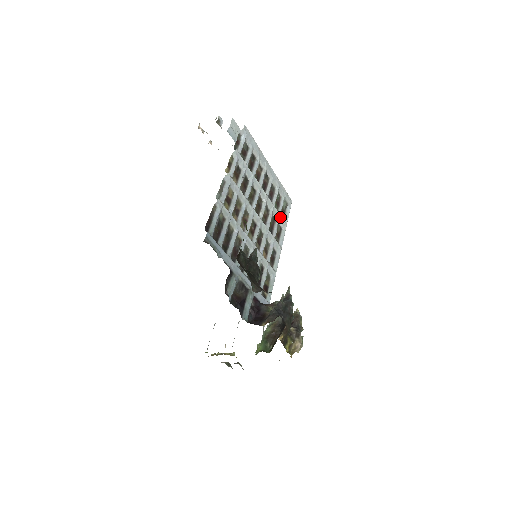
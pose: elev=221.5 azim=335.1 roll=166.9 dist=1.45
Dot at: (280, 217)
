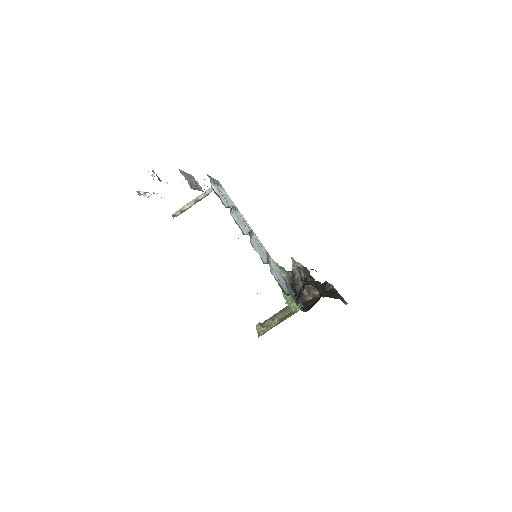
Dot at: (236, 209)
